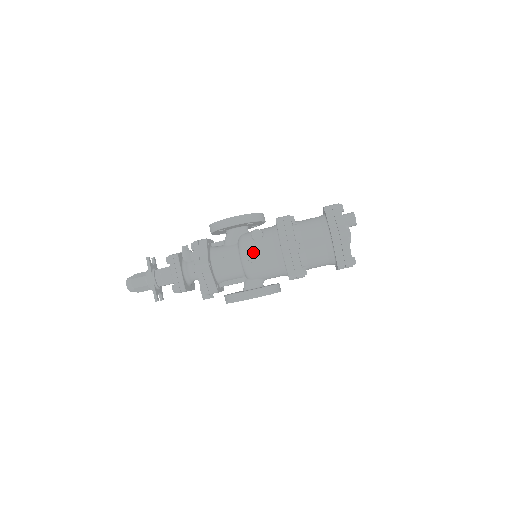
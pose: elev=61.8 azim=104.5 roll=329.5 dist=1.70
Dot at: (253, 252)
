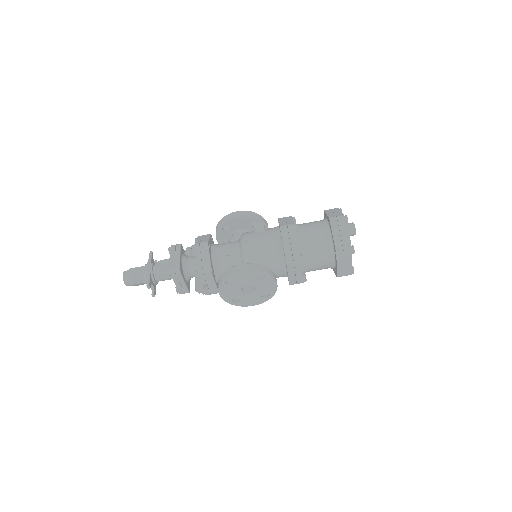
Dot at: (253, 237)
